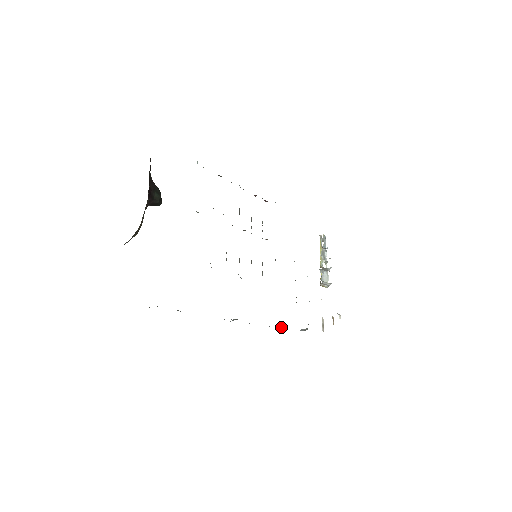
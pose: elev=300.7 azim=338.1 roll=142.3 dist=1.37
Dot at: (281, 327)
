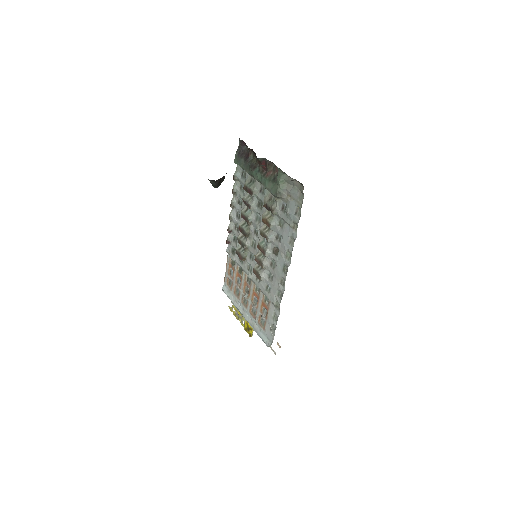
Dot at: occluded
